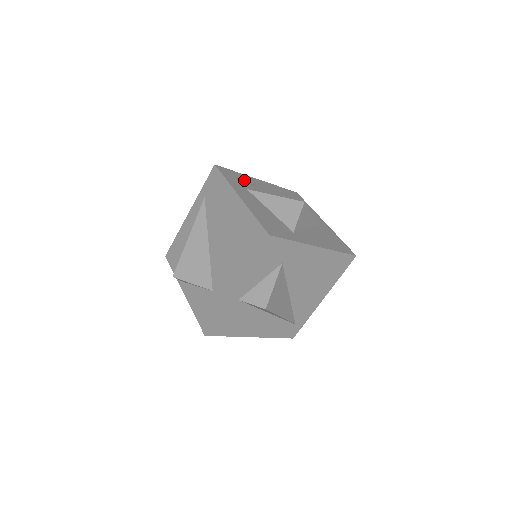
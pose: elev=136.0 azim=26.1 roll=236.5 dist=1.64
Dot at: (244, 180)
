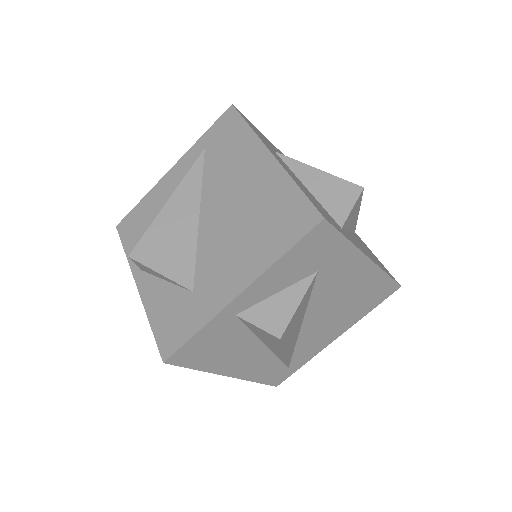
Dot at: (267, 140)
